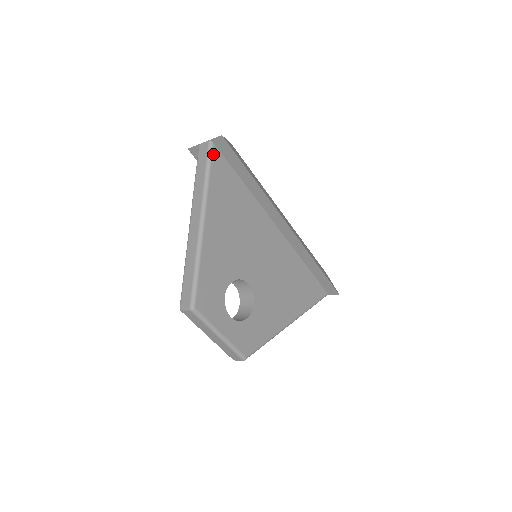
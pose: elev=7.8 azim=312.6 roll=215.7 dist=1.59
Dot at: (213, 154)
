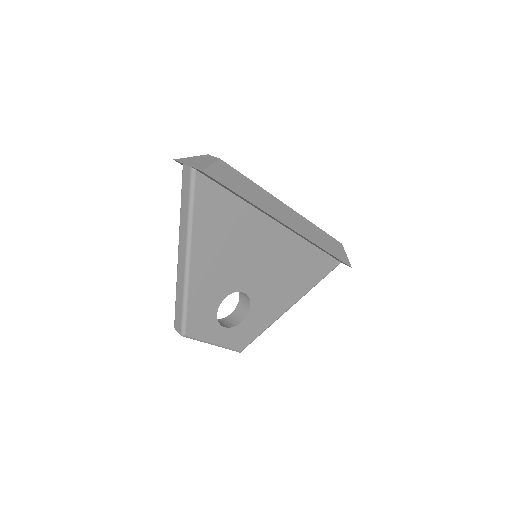
Dot at: (196, 183)
